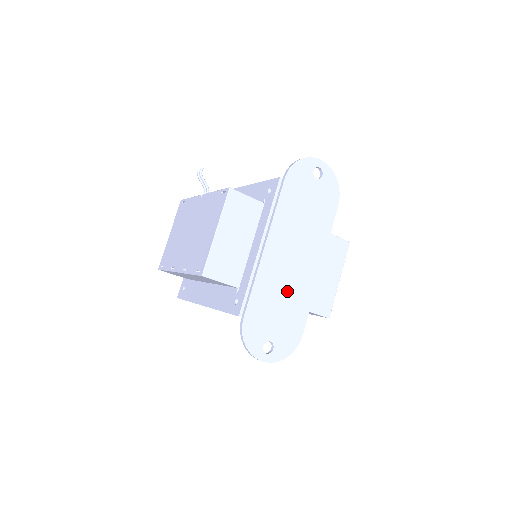
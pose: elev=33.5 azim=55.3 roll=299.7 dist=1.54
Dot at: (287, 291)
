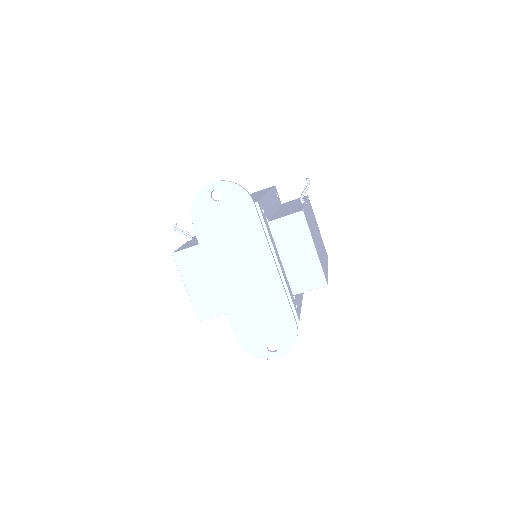
Dot at: (258, 301)
